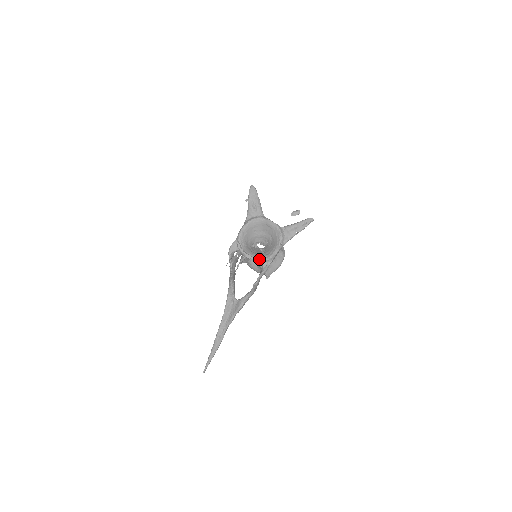
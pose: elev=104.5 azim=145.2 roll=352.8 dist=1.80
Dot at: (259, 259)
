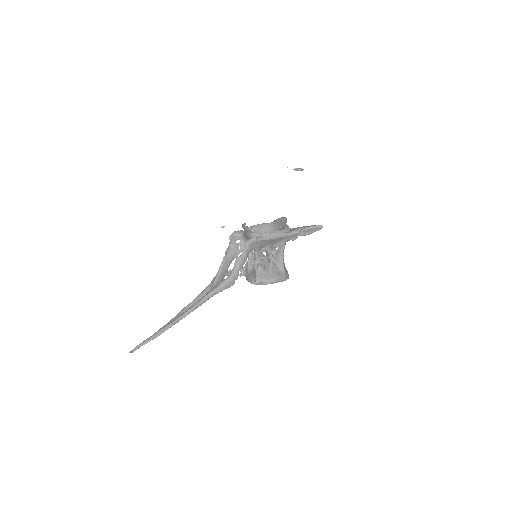
Dot at: (253, 227)
